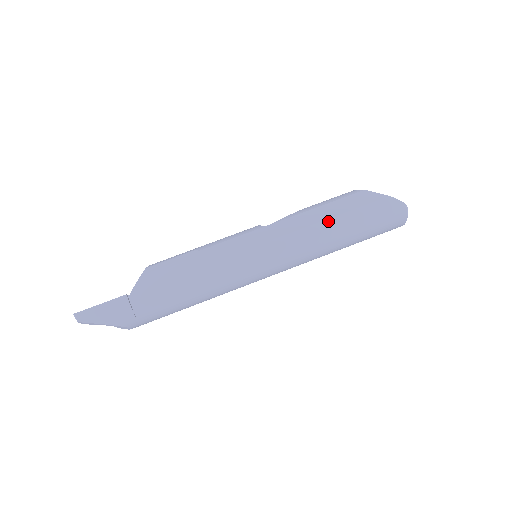
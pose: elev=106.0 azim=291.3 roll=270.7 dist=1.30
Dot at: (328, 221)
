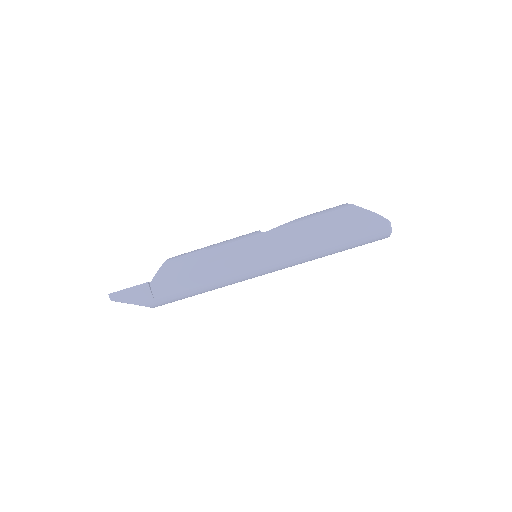
Dot at: (316, 232)
